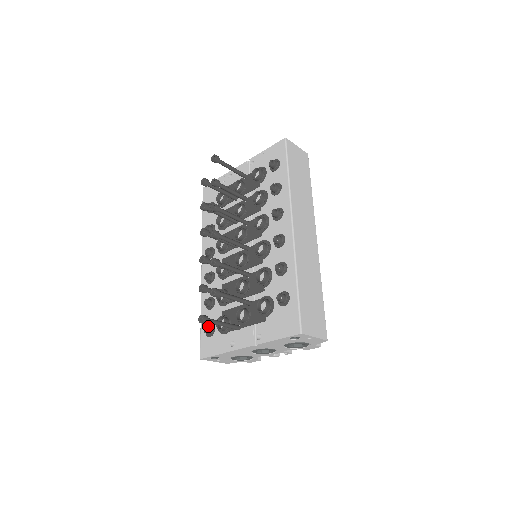
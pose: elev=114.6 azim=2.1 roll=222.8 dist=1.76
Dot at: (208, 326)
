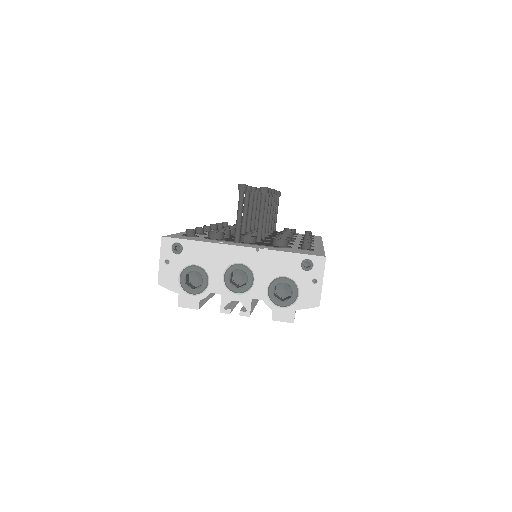
Dot at: (195, 230)
